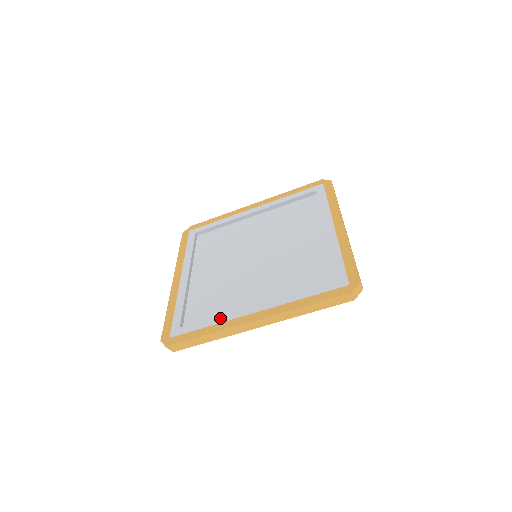
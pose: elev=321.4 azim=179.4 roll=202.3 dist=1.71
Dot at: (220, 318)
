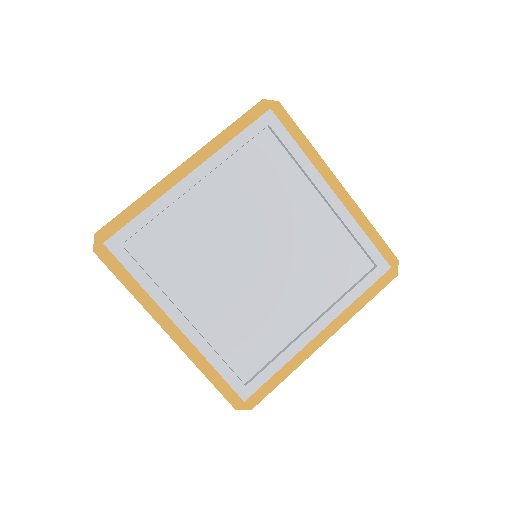
Dot at: (154, 289)
